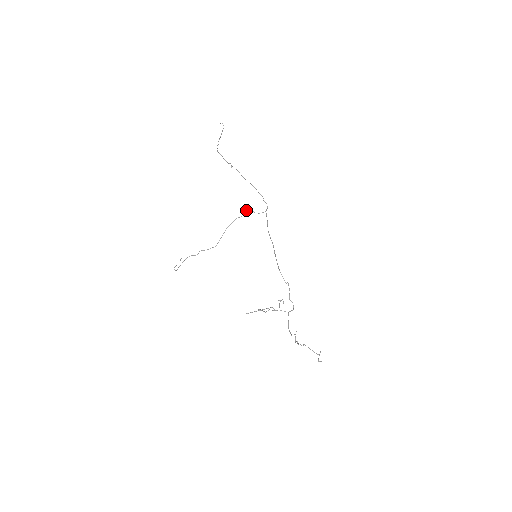
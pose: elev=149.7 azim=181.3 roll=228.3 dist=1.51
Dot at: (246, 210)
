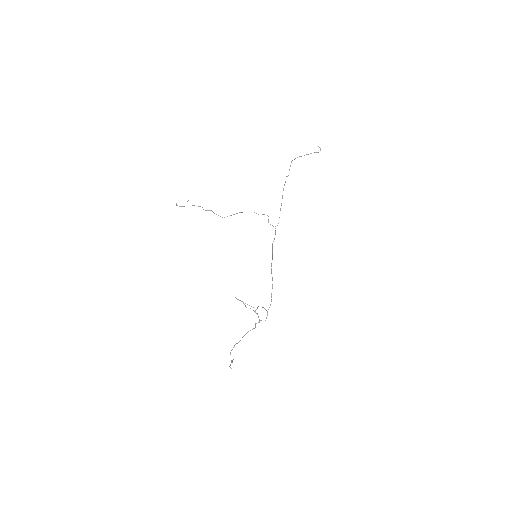
Dot at: occluded
